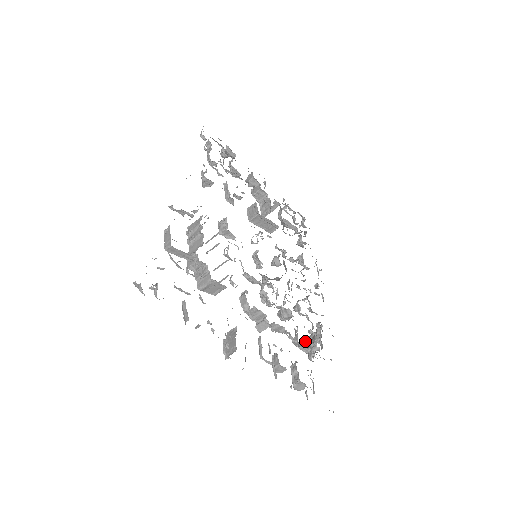
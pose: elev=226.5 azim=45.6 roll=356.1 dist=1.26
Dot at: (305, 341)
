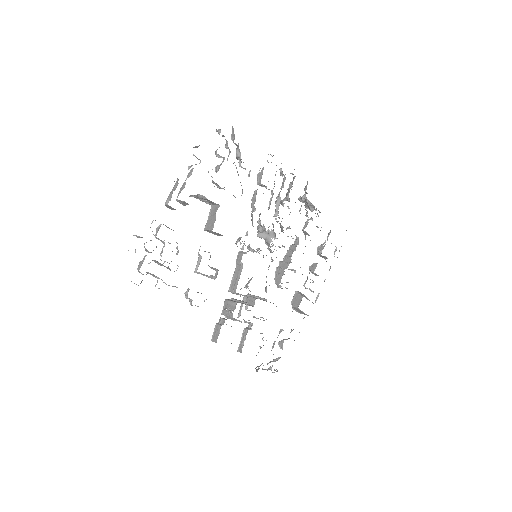
Dot at: occluded
